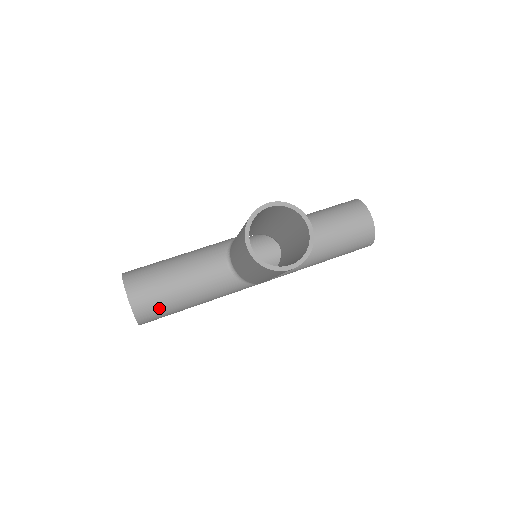
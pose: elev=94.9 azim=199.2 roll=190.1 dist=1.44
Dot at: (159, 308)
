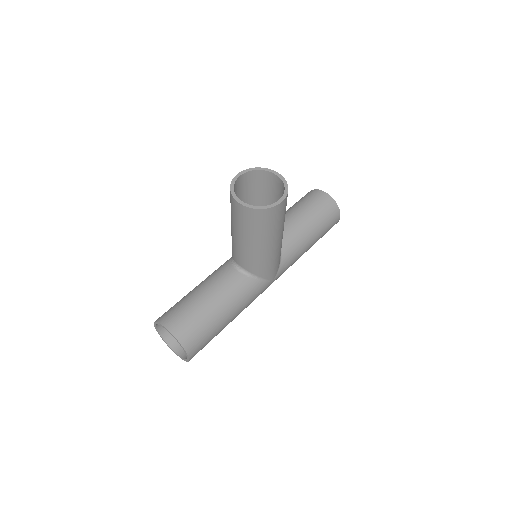
Dot at: (199, 329)
